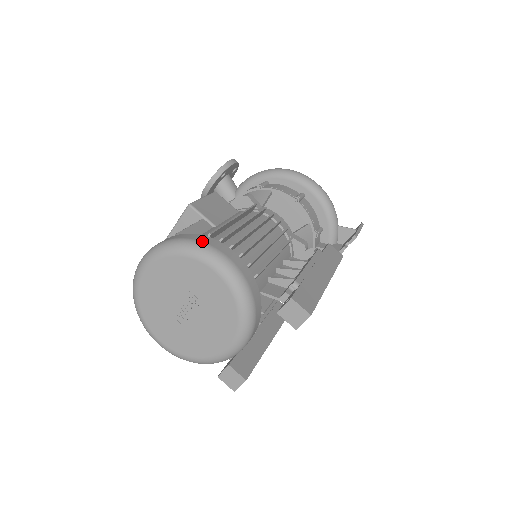
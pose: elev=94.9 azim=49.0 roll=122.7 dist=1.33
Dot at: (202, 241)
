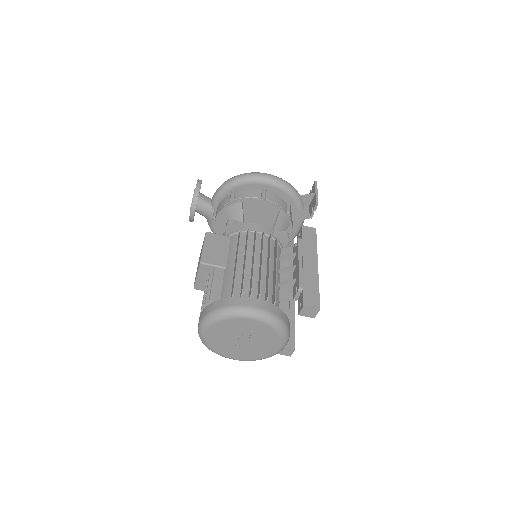
Dot at: (234, 305)
